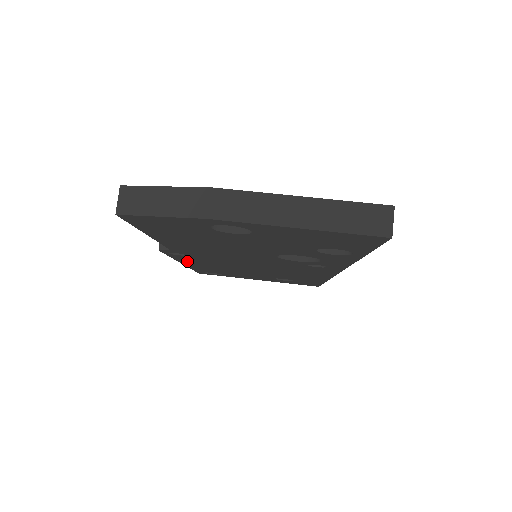
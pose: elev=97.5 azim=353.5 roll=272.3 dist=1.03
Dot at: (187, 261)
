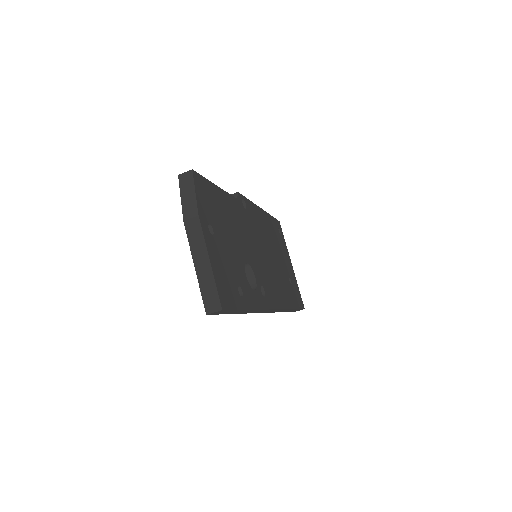
Dot at: occluded
